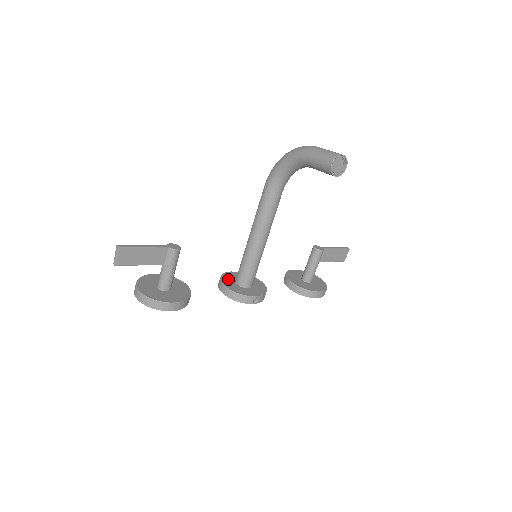
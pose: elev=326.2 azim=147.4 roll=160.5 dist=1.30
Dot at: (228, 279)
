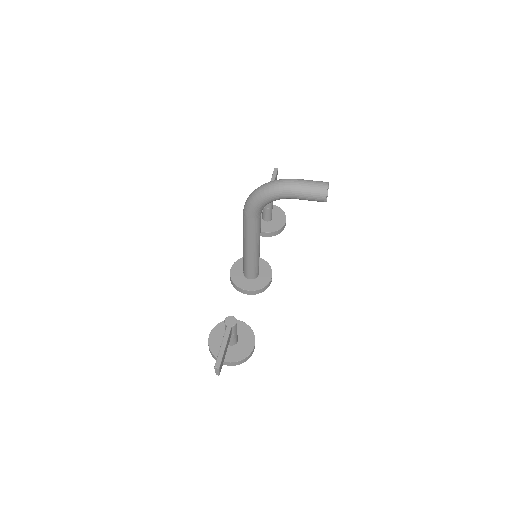
Dot at: (240, 281)
